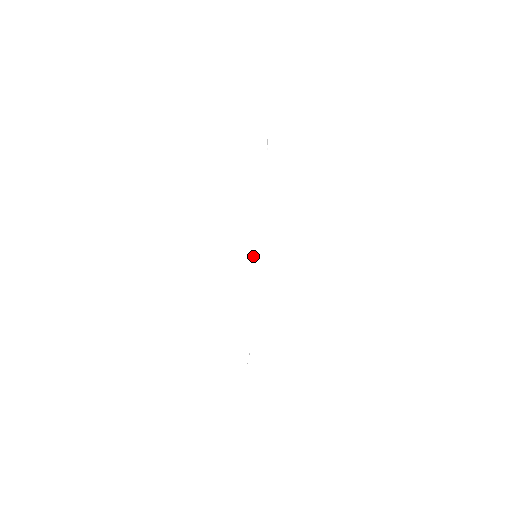
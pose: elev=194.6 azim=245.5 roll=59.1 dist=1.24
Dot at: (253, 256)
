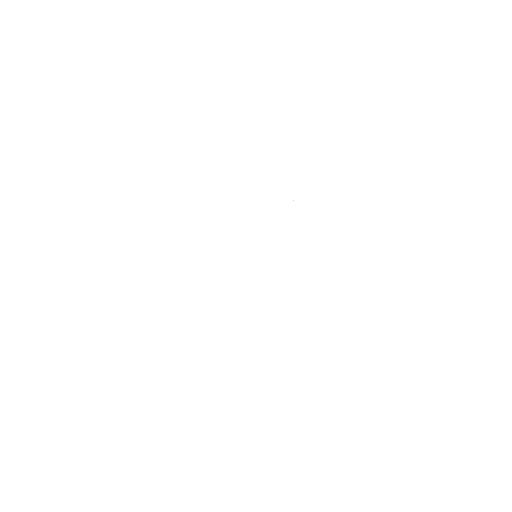
Dot at: occluded
